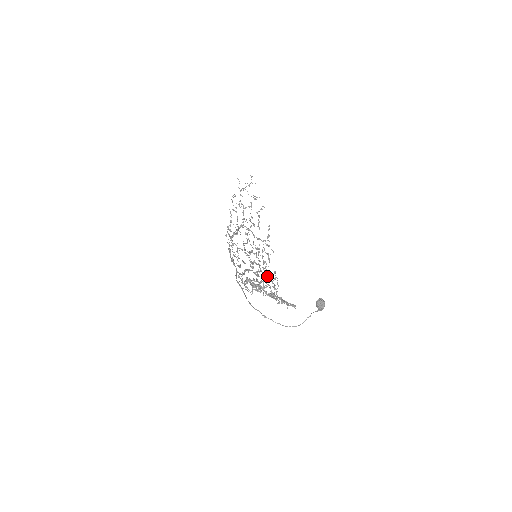
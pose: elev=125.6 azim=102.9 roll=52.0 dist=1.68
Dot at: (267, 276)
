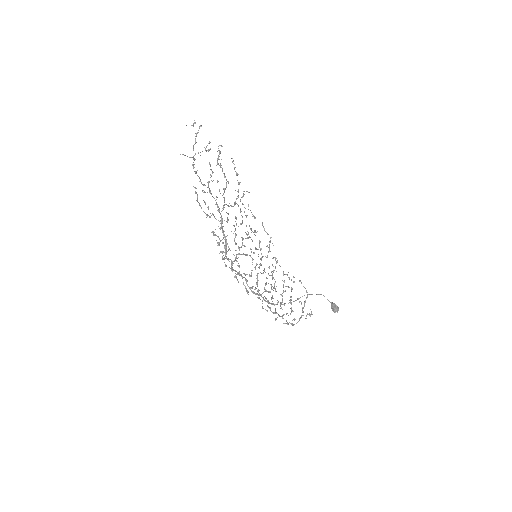
Dot at: occluded
